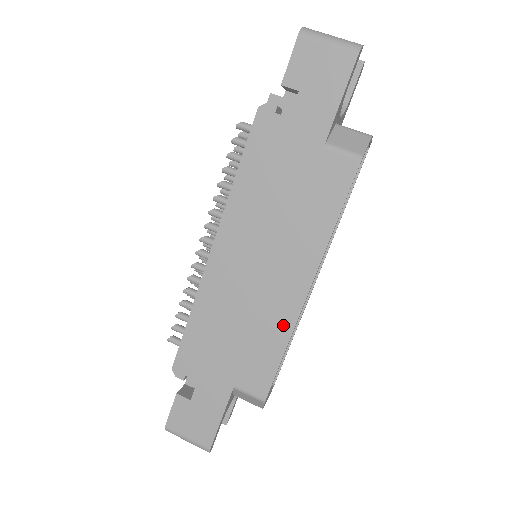
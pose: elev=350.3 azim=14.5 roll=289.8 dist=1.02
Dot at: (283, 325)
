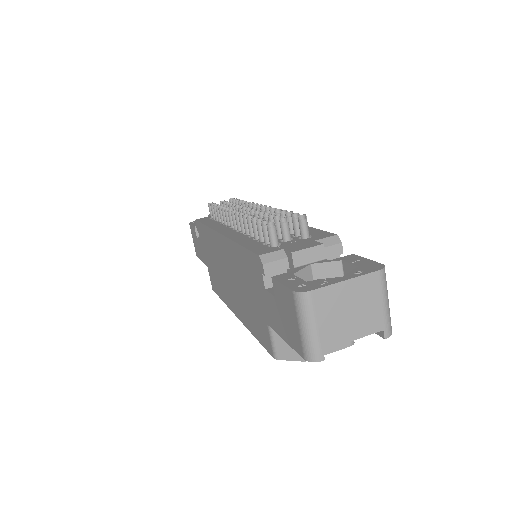
Dot at: (225, 298)
